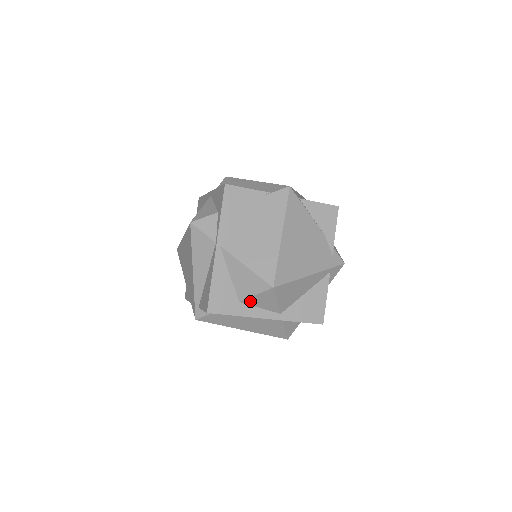
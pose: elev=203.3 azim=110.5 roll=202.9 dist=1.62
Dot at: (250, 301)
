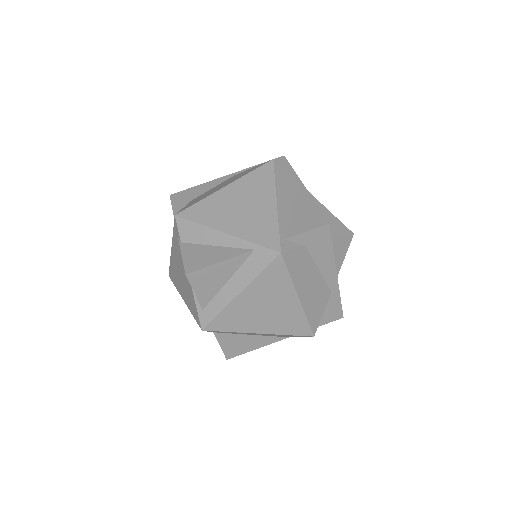
Dot at: (333, 245)
